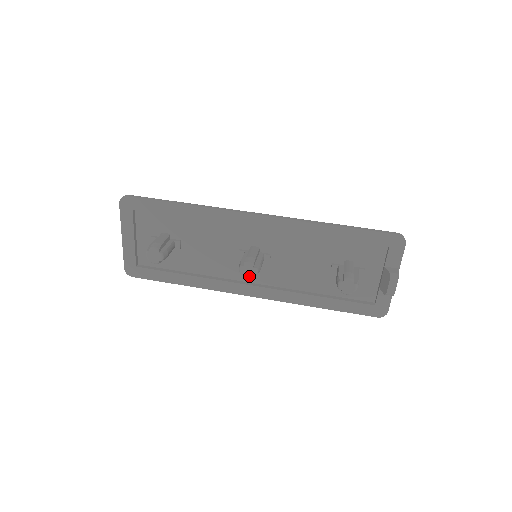
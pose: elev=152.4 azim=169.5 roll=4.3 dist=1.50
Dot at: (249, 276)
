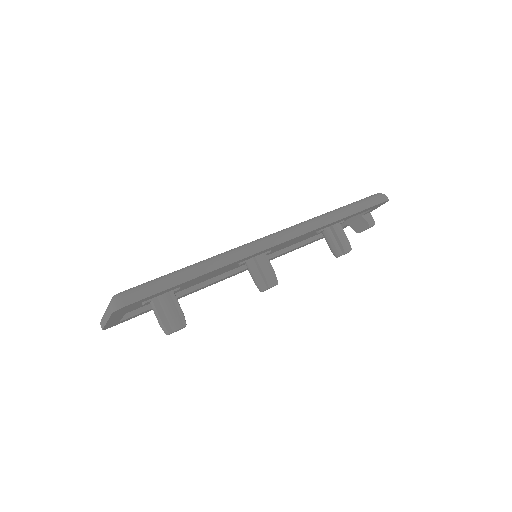
Dot at: occluded
